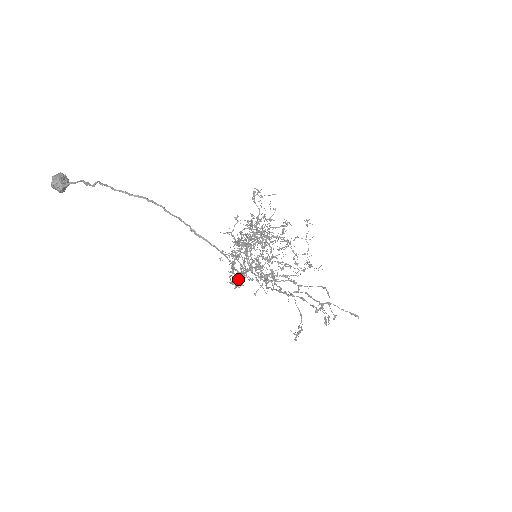
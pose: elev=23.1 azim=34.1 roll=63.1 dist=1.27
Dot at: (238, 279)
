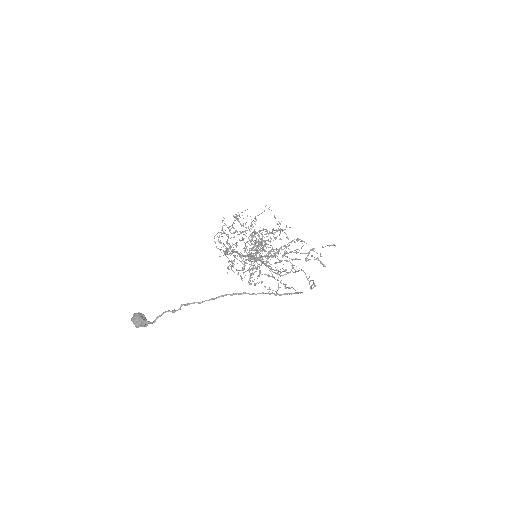
Dot at: (250, 278)
